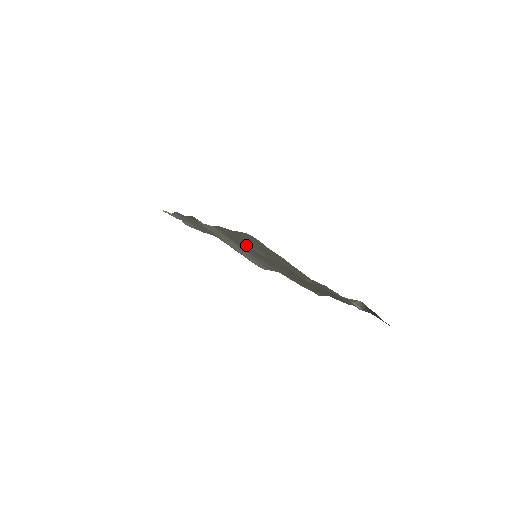
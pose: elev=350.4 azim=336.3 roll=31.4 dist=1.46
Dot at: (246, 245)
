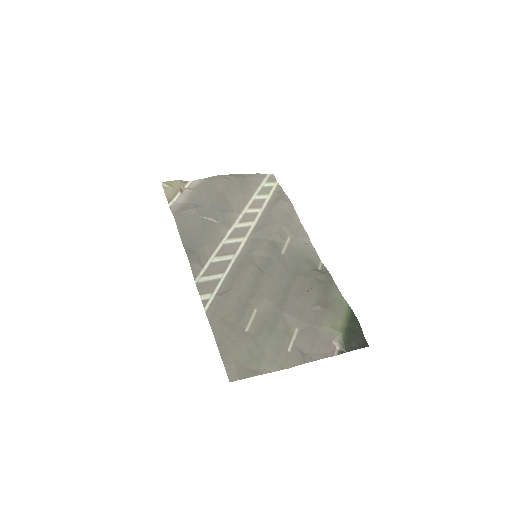
Dot at: (238, 316)
